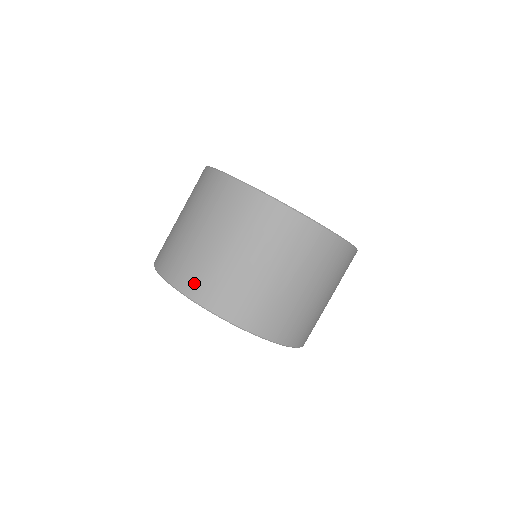
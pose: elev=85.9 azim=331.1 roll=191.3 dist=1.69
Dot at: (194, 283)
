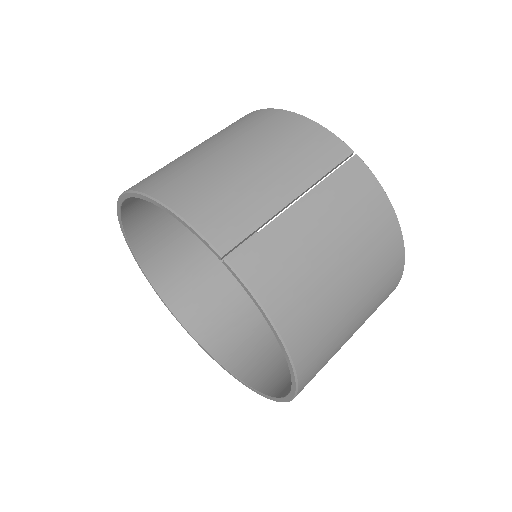
Dot at: occluded
